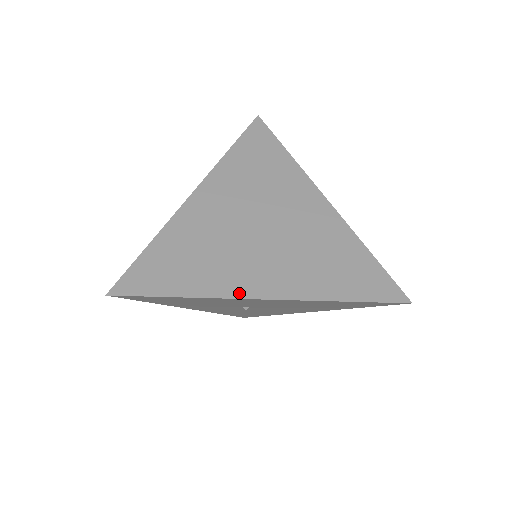
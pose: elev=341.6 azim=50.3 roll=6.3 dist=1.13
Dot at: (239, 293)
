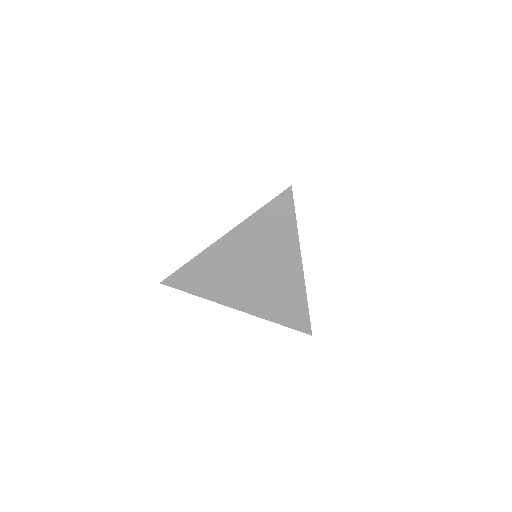
Dot at: (226, 303)
